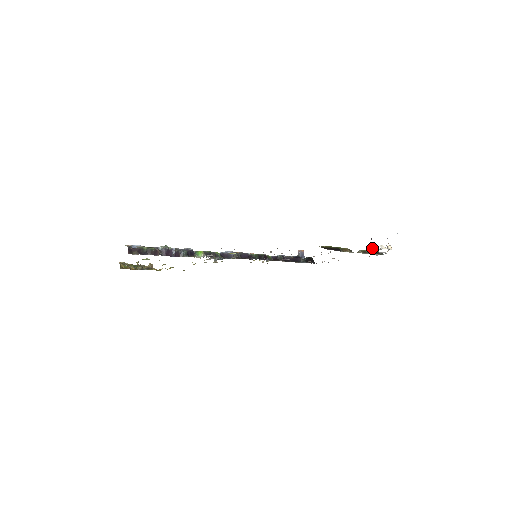
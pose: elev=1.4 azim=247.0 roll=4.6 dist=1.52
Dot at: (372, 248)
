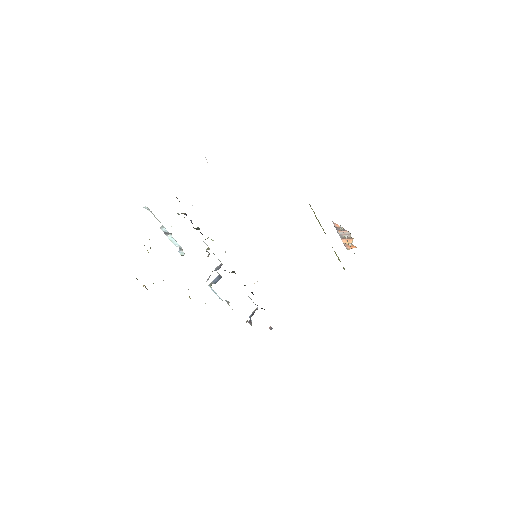
Dot at: (342, 229)
